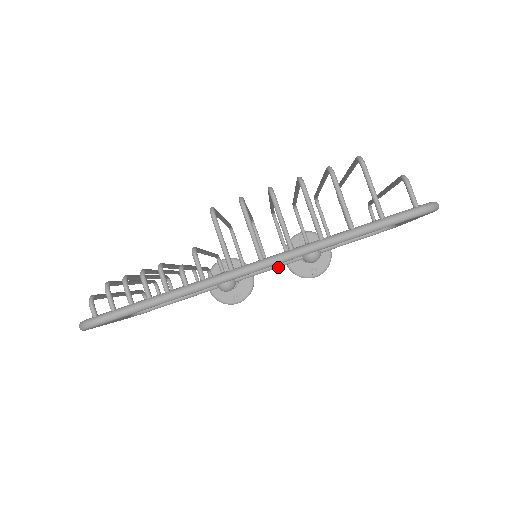
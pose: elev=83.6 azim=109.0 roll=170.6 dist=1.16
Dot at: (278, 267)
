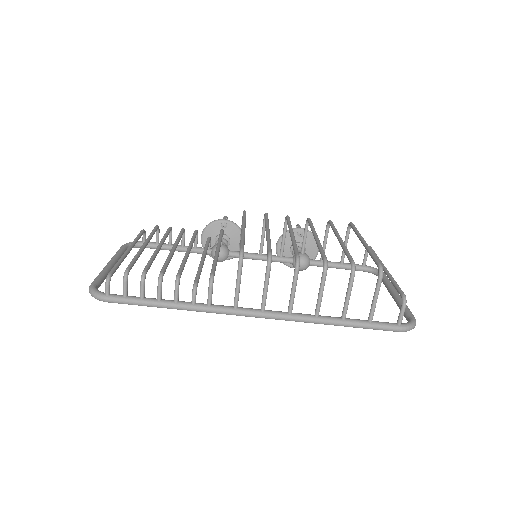
Dot at: occluded
